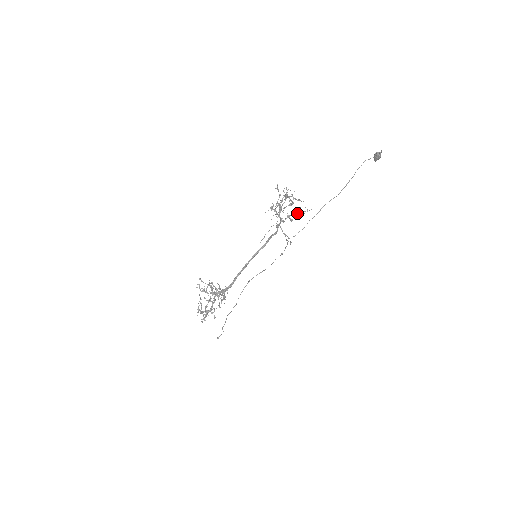
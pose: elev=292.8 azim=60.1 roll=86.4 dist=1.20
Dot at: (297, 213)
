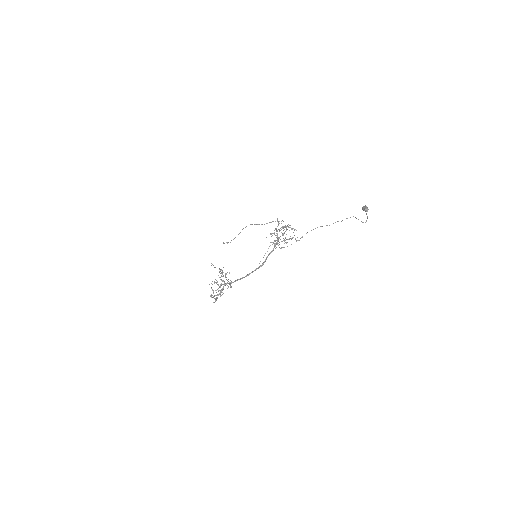
Dot at: (291, 239)
